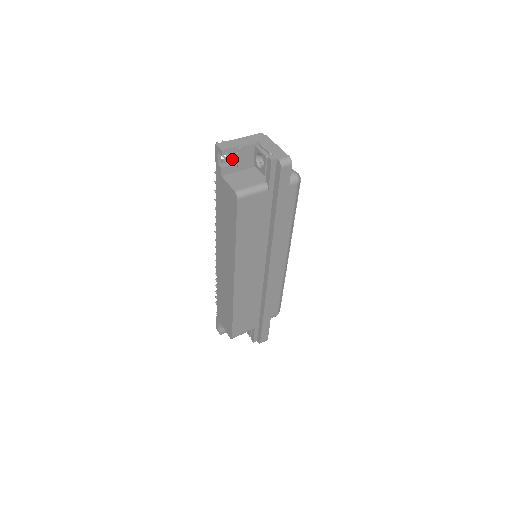
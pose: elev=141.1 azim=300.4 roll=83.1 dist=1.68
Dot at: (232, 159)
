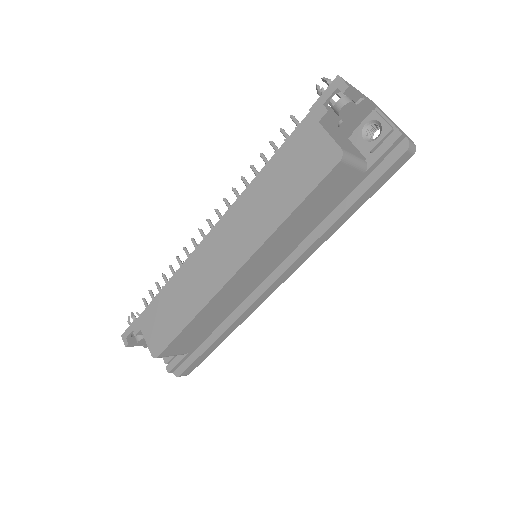
Dot at: (347, 107)
